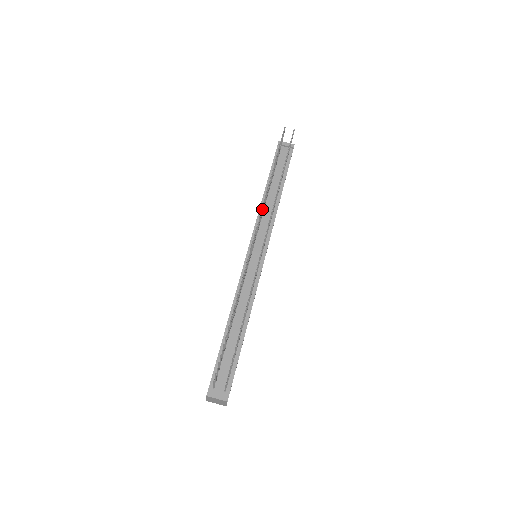
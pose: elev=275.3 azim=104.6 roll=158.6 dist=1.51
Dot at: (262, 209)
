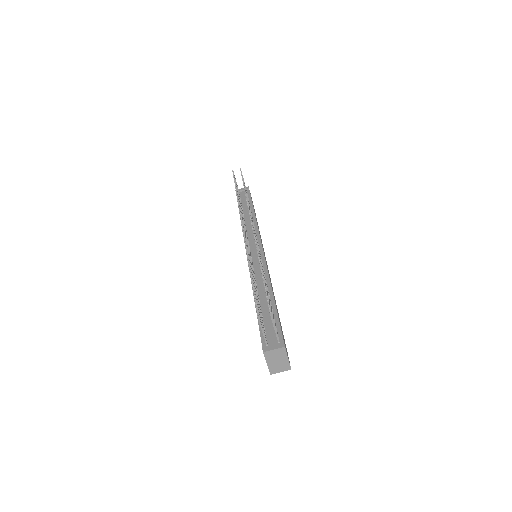
Dot at: (240, 212)
